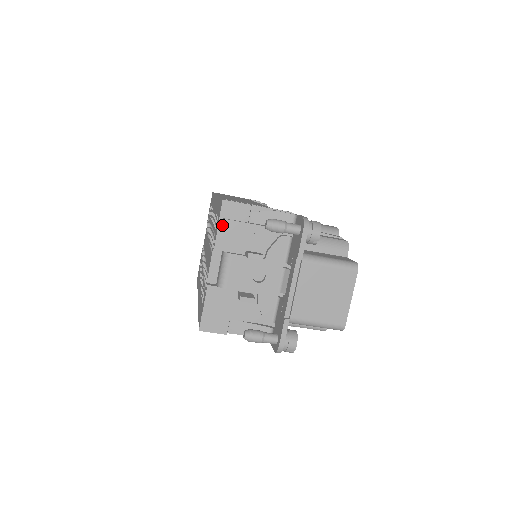
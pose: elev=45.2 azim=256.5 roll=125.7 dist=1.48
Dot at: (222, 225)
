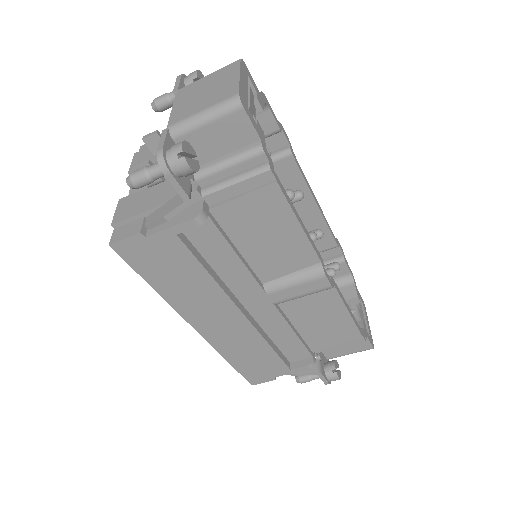
Dot at: (136, 156)
